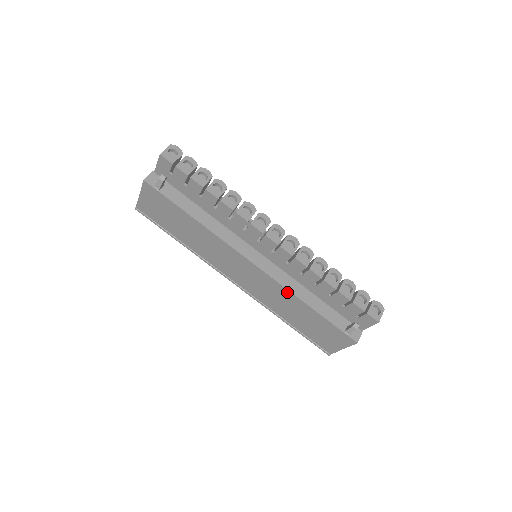
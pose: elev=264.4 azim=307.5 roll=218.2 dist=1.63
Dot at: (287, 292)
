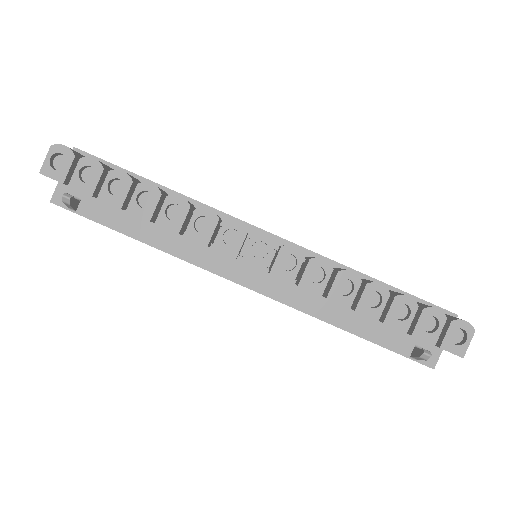
Dot at: (308, 314)
